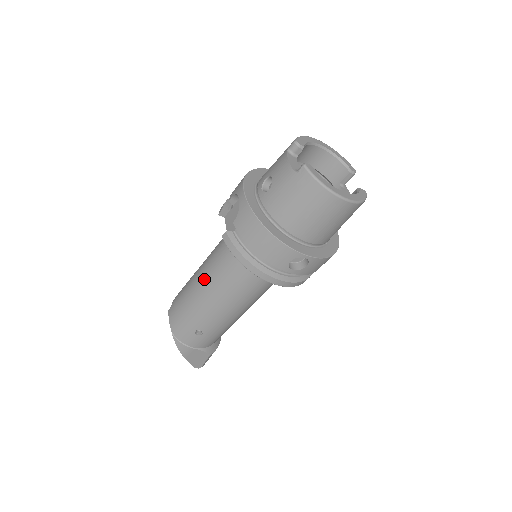
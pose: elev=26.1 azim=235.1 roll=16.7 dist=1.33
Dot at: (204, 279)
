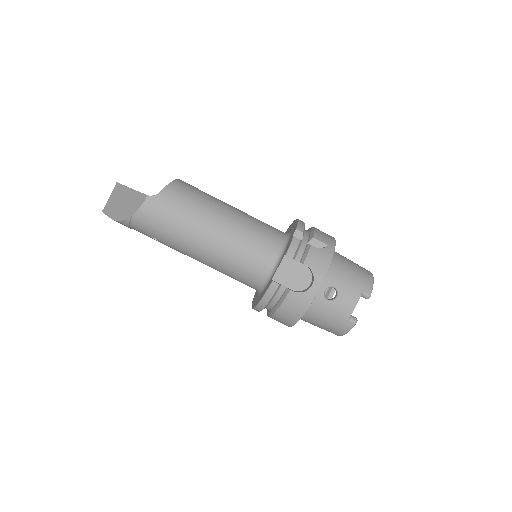
Dot at: (215, 245)
